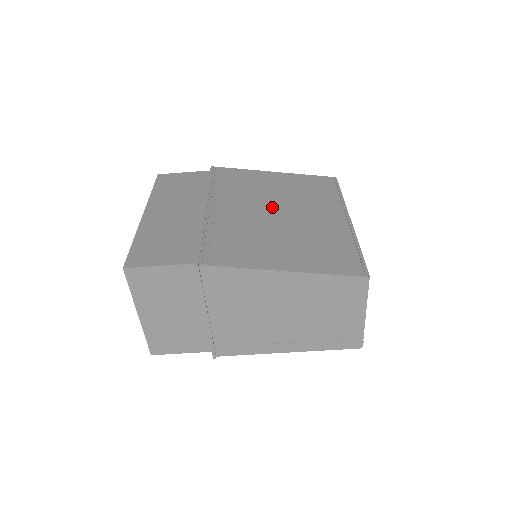
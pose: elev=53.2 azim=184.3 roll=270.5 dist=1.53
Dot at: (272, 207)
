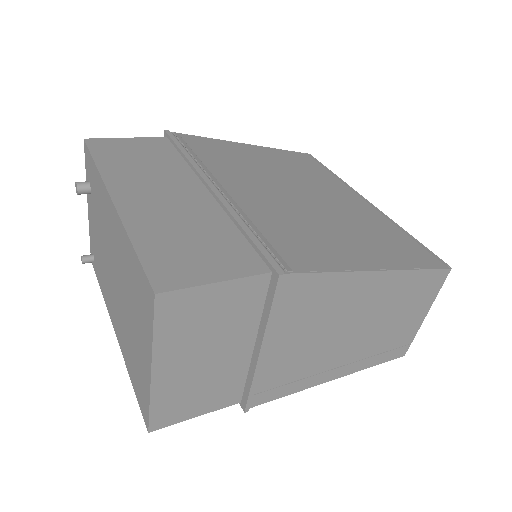
Dot at: (286, 187)
